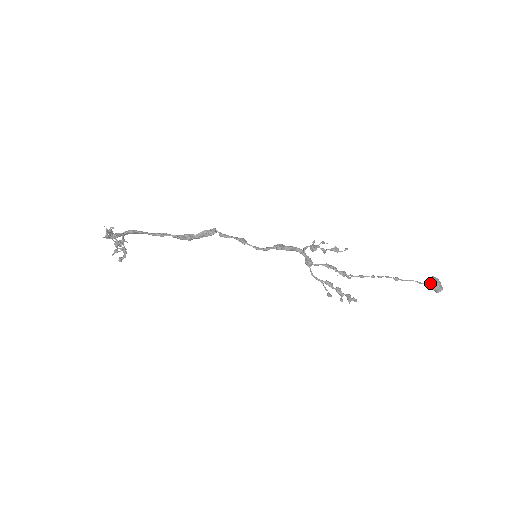
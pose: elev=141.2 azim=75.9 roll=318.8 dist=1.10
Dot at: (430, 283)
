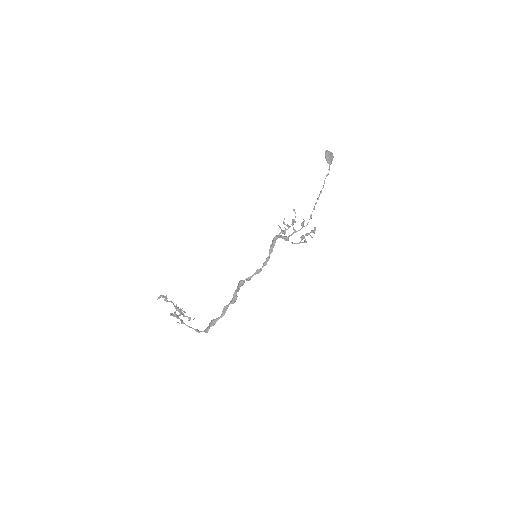
Dot at: (328, 163)
